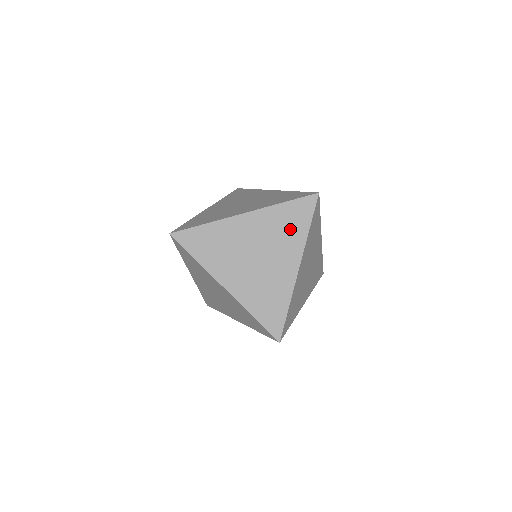
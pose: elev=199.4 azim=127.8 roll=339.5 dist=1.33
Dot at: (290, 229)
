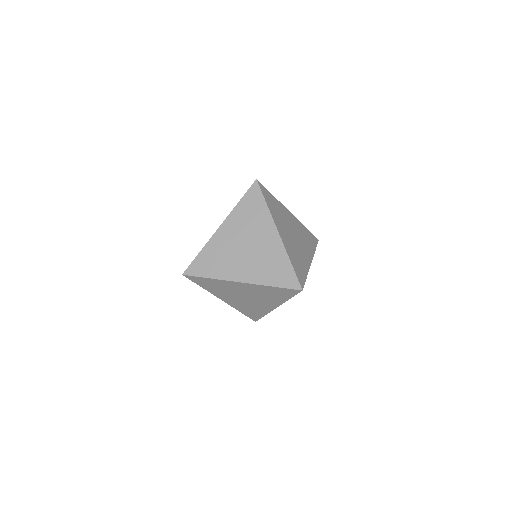
Dot at: (274, 296)
